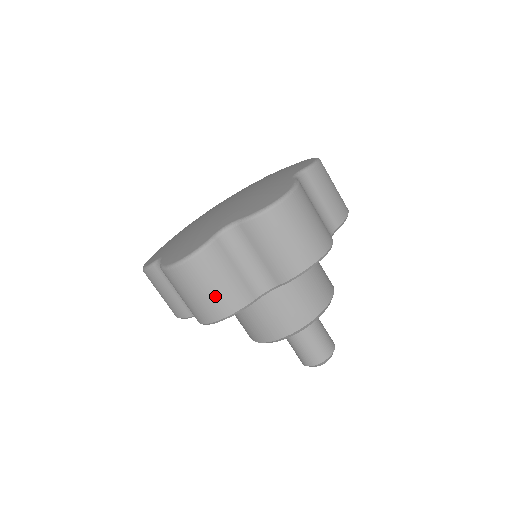
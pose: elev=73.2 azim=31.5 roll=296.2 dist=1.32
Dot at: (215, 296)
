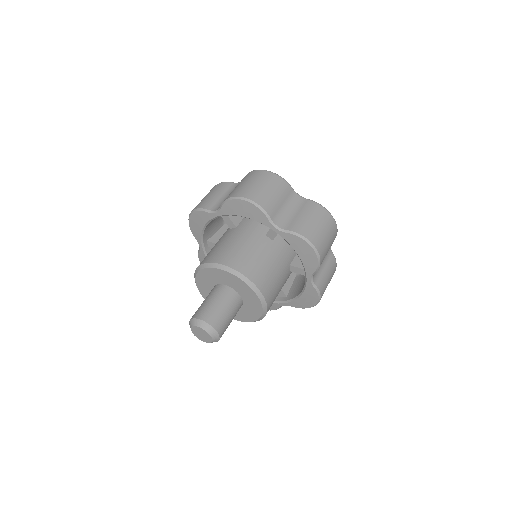
Dot at: (263, 192)
